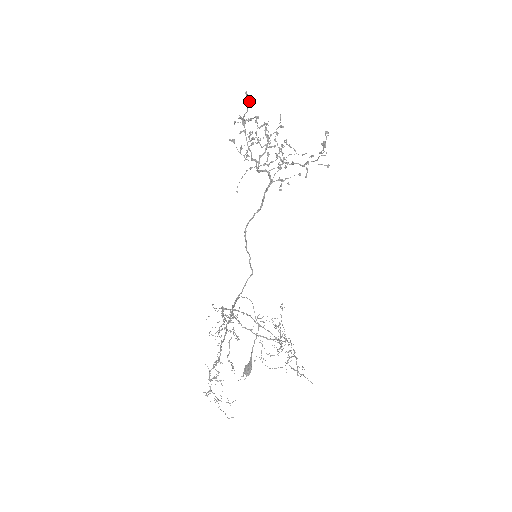
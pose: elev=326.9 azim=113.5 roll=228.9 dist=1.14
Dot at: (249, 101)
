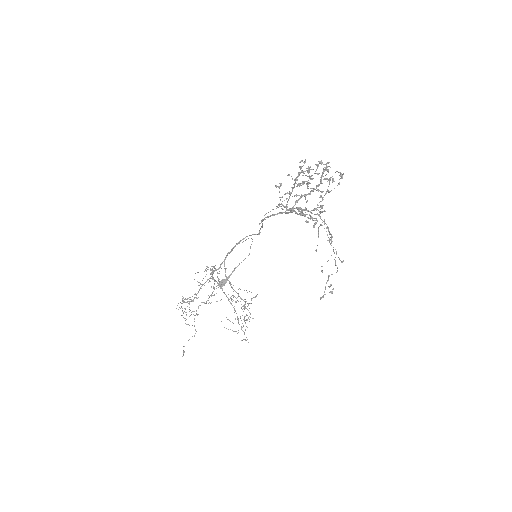
Dot at: (309, 176)
